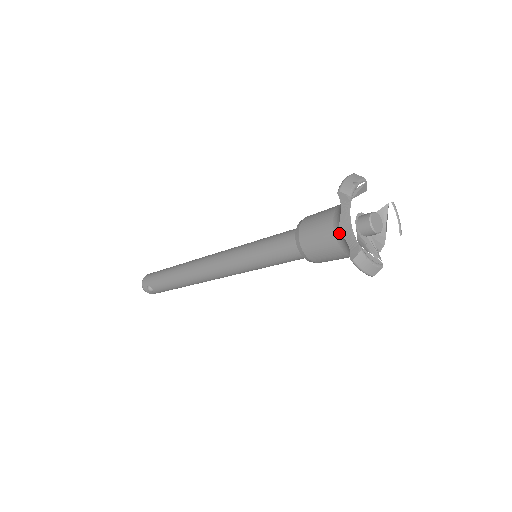
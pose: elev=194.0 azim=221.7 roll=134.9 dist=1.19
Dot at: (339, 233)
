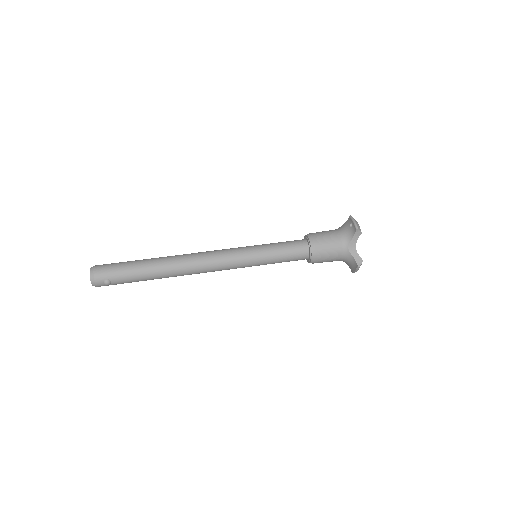
Dot at: (347, 250)
